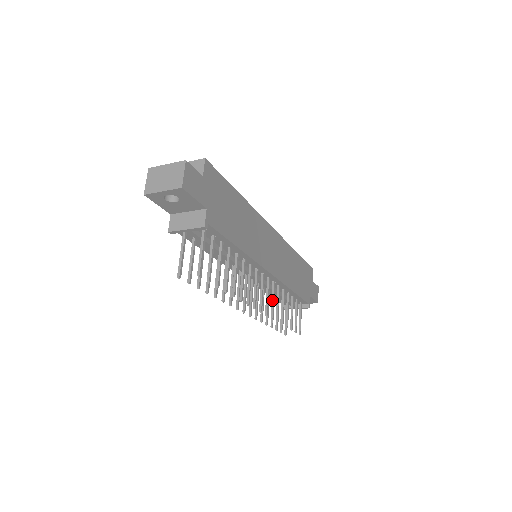
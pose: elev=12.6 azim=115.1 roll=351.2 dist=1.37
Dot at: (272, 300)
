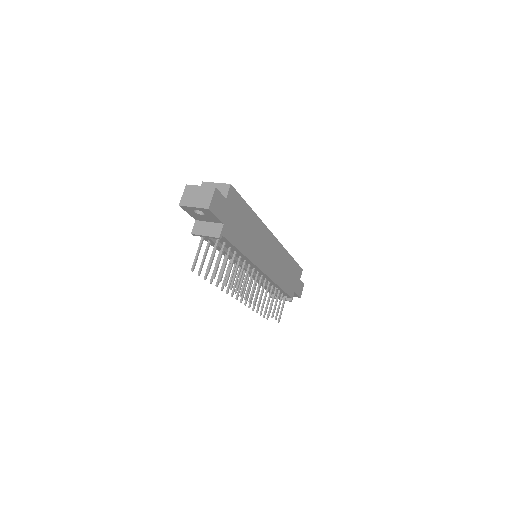
Dot at: (261, 293)
